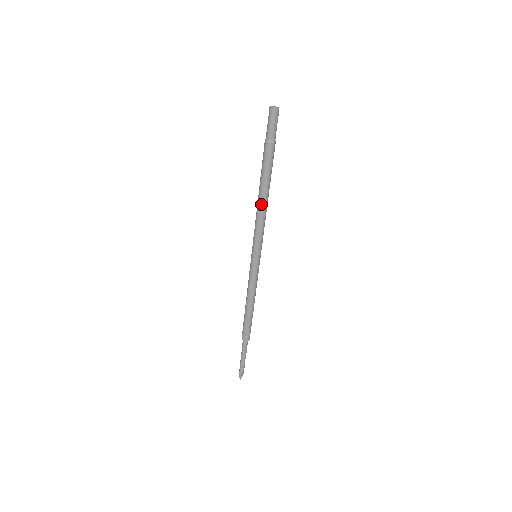
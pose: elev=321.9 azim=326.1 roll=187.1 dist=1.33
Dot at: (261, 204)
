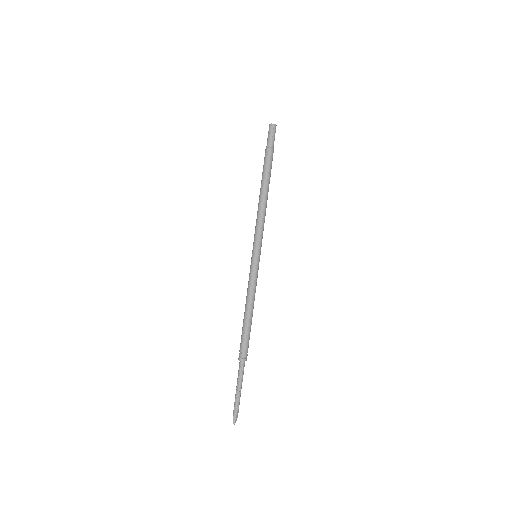
Dot at: (261, 201)
